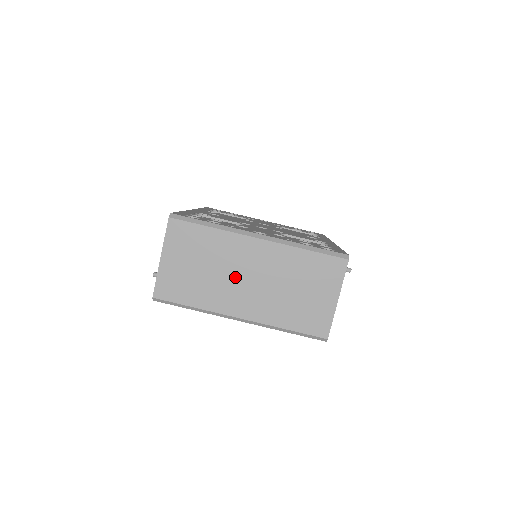
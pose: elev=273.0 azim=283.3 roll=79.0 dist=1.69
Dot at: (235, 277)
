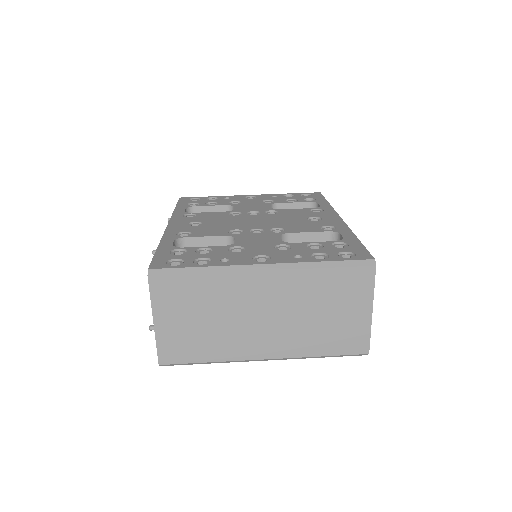
Dot at: (247, 319)
